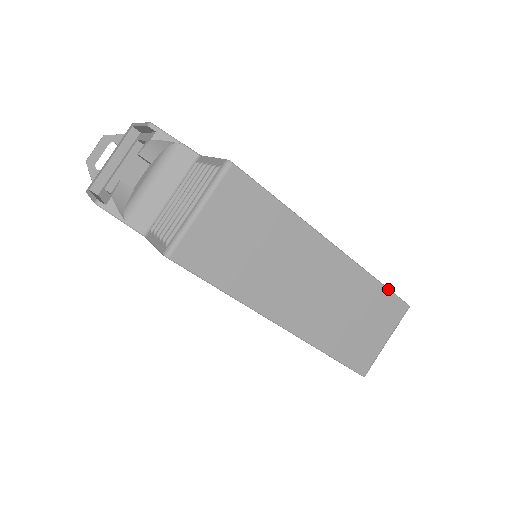
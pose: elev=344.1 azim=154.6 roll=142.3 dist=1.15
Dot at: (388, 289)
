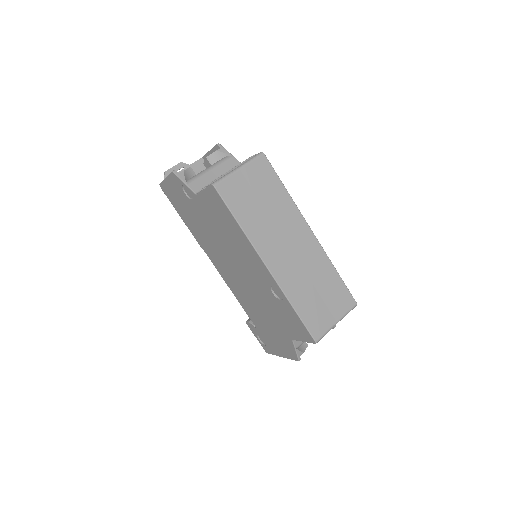
Dot at: (343, 281)
